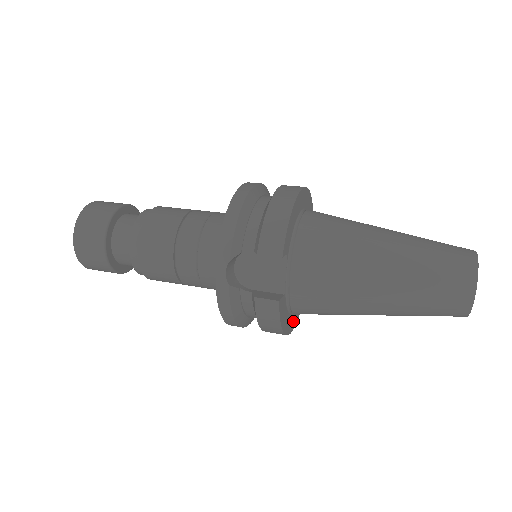
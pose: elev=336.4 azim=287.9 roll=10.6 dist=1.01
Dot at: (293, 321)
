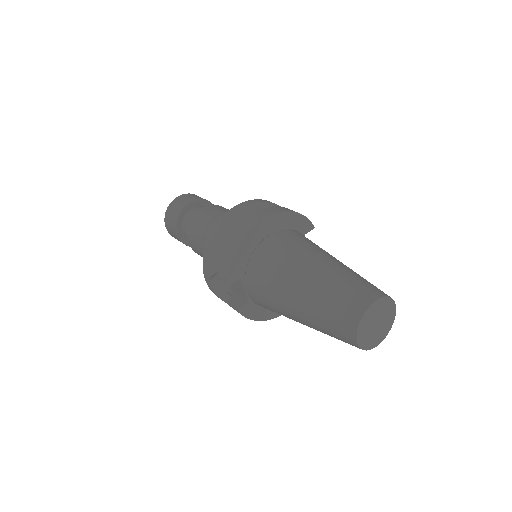
Dot at: occluded
